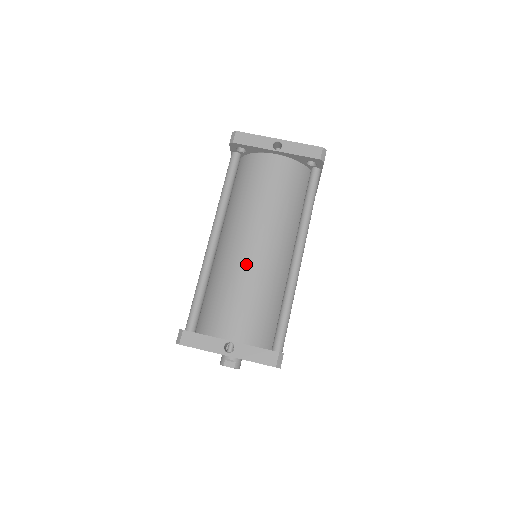
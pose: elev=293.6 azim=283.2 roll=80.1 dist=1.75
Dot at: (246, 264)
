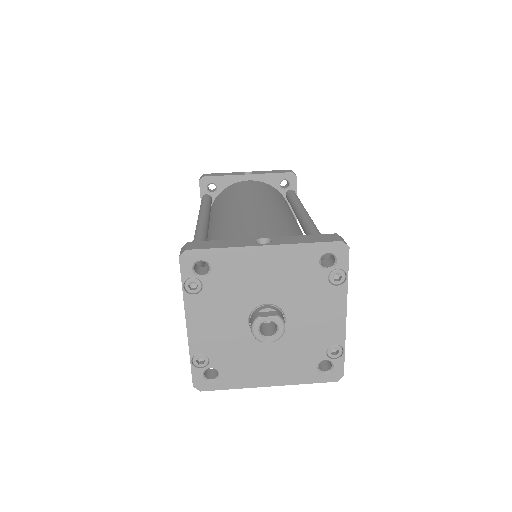
Dot at: (251, 213)
